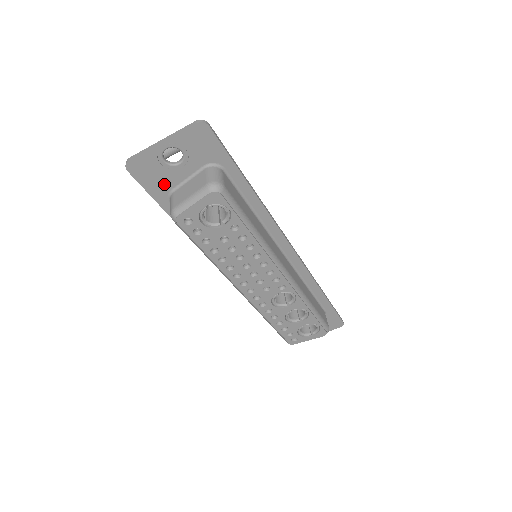
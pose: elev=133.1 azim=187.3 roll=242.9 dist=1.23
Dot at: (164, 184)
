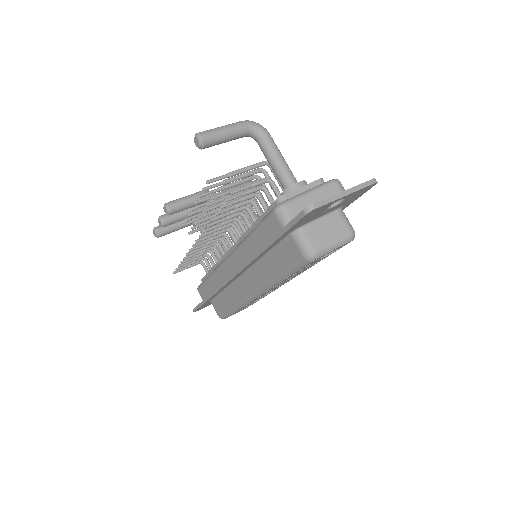
Dot at: (305, 222)
